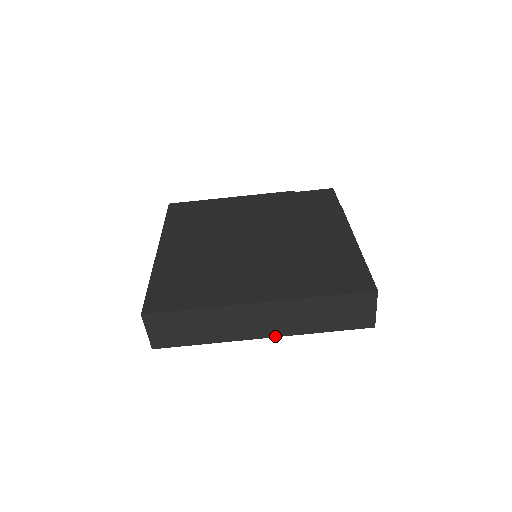
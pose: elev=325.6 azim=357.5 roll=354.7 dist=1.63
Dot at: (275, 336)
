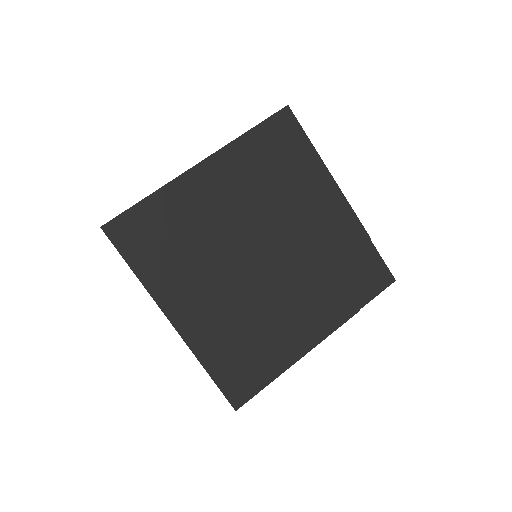
Dot at: occluded
